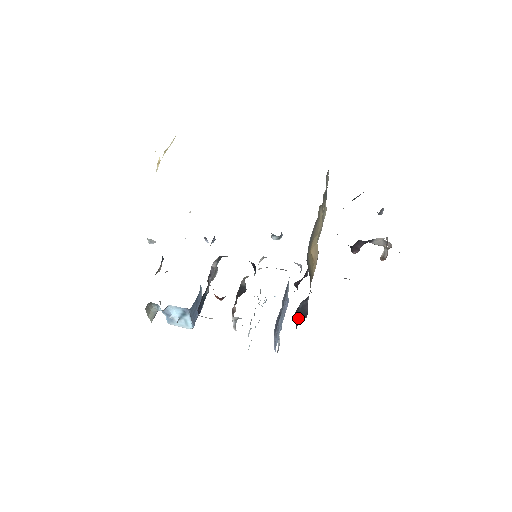
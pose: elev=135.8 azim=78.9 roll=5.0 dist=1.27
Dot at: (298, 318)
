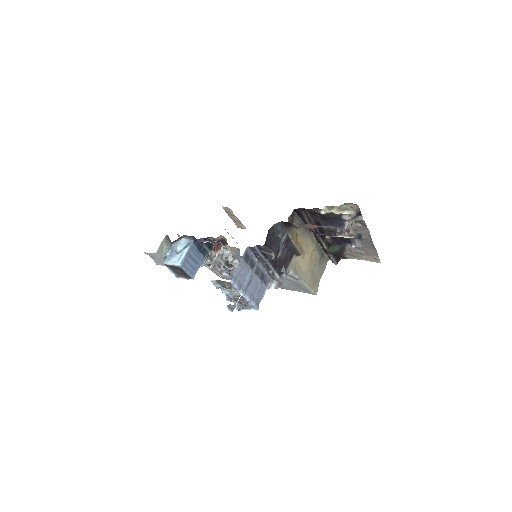
Dot at: (269, 241)
